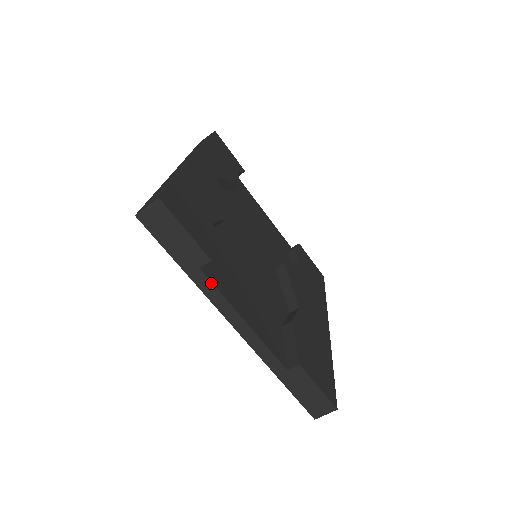
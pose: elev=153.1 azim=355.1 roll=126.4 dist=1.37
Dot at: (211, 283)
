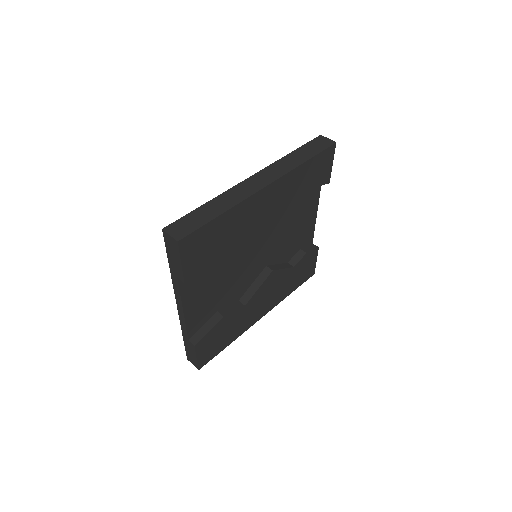
Dot at: (178, 286)
